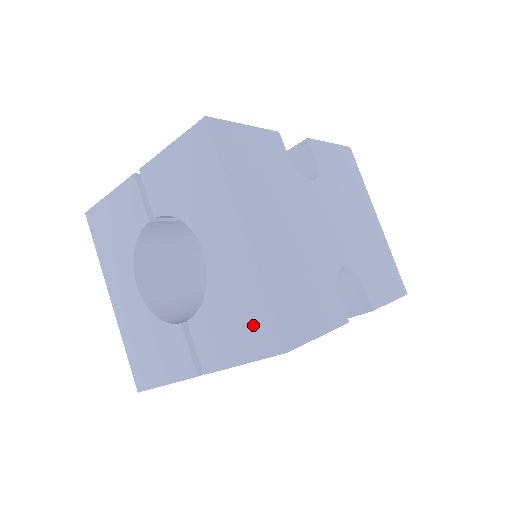
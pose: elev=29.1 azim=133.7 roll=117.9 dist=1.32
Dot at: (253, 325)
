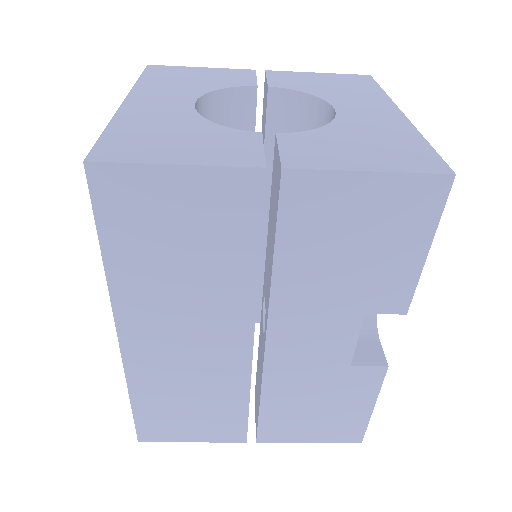
Dot at: (401, 152)
